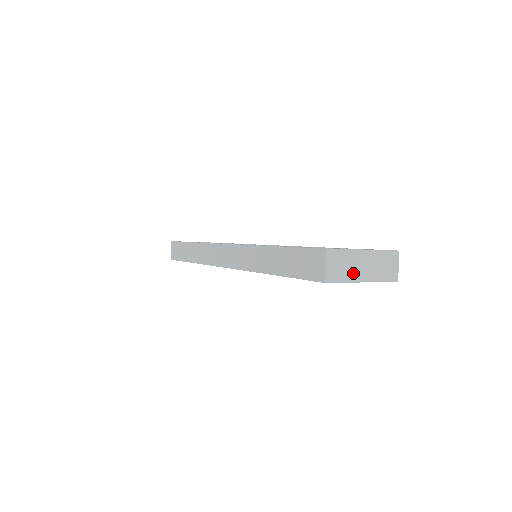
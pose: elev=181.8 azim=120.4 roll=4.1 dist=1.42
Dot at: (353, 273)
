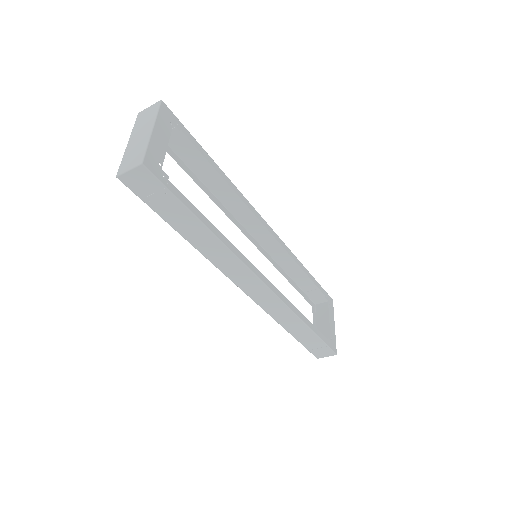
Dot at: occluded
